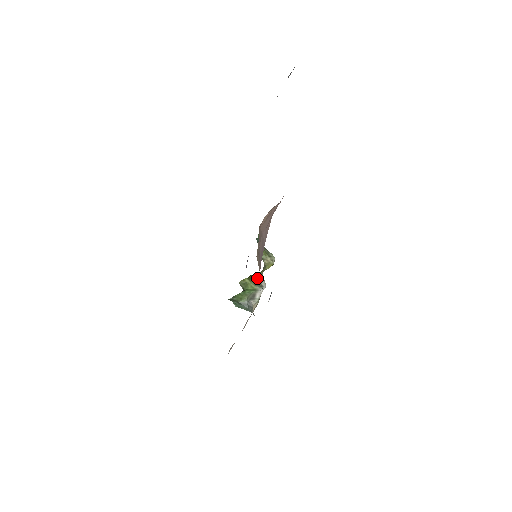
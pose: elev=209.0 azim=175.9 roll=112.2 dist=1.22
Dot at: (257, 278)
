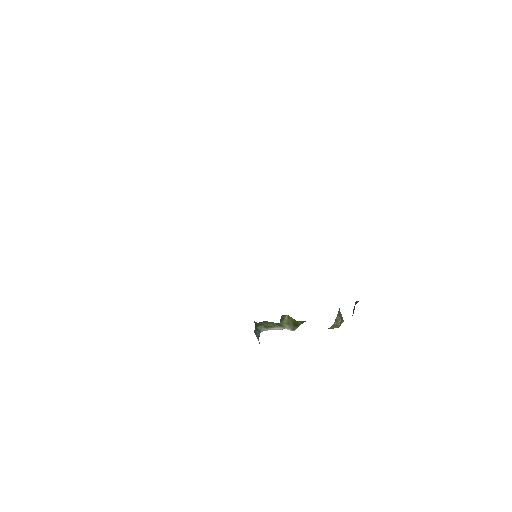
Dot at: (300, 323)
